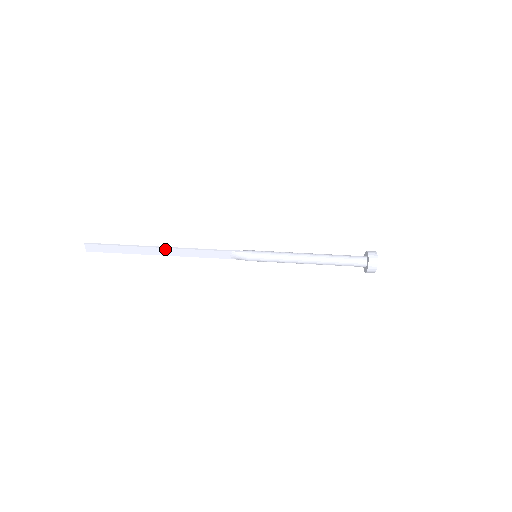
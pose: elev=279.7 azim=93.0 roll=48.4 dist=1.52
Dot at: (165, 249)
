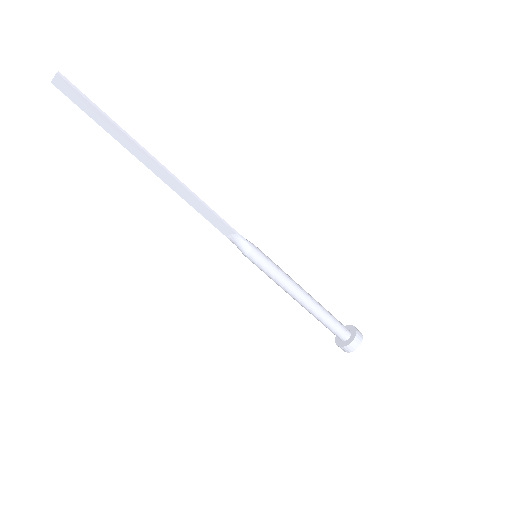
Dot at: (163, 170)
